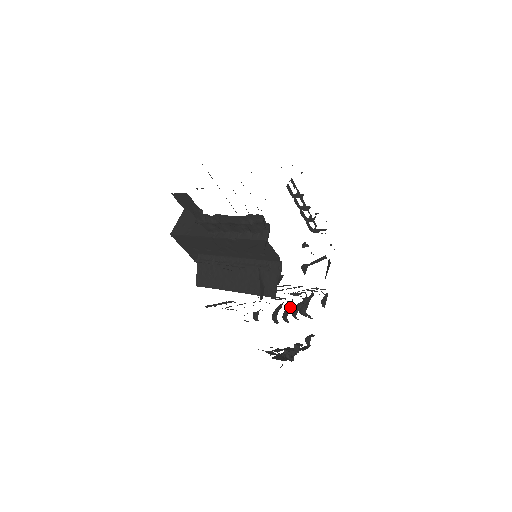
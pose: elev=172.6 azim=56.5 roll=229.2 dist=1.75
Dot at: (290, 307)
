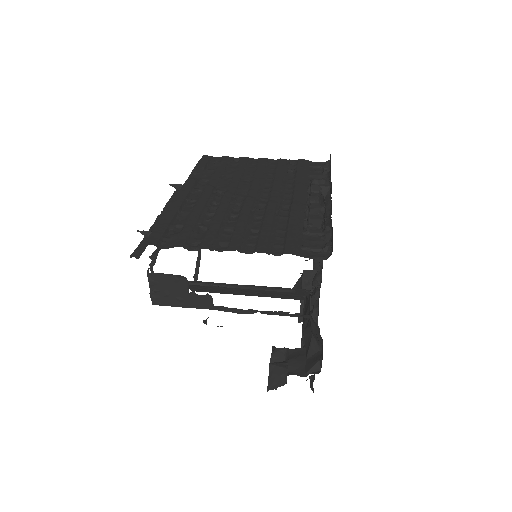
Dot at: (318, 297)
